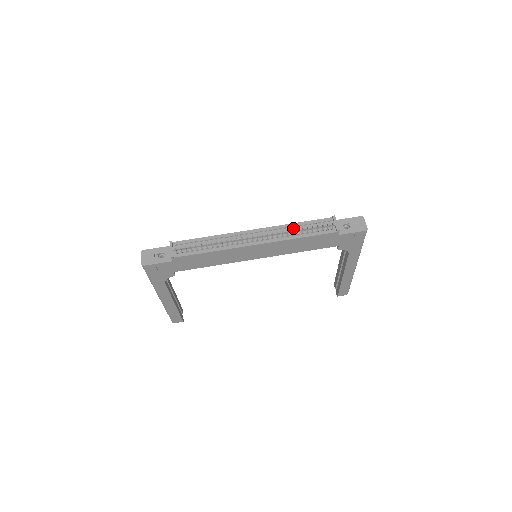
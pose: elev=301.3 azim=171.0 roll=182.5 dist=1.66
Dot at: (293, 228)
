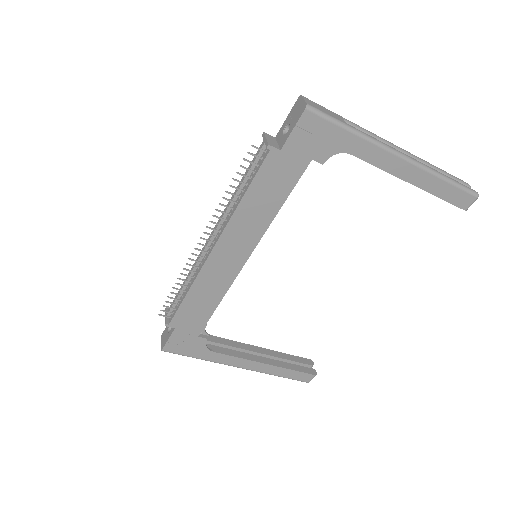
Dot at: occluded
